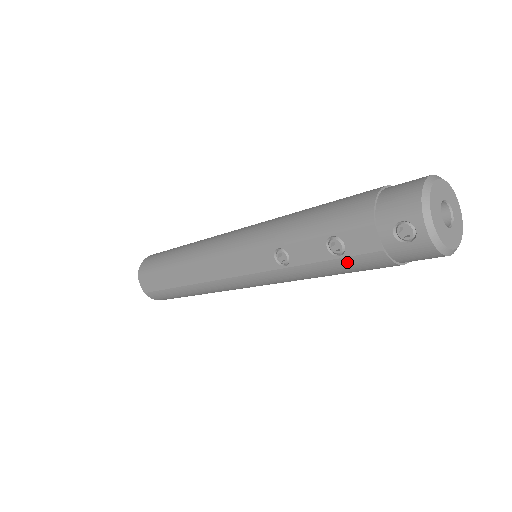
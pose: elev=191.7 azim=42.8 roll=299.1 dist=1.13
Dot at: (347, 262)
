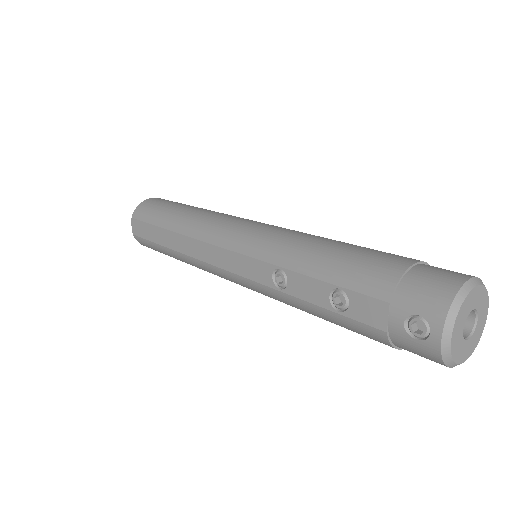
Dot at: (344, 320)
